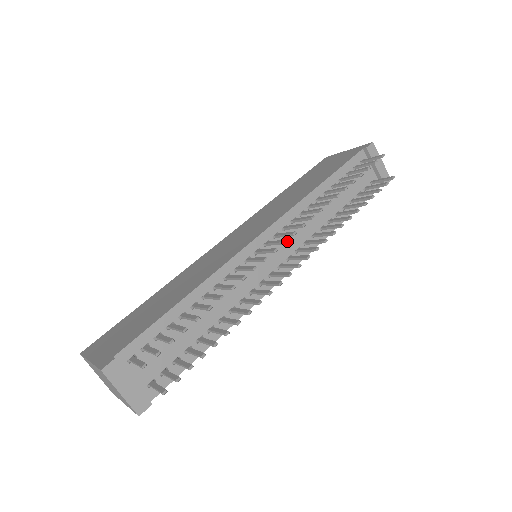
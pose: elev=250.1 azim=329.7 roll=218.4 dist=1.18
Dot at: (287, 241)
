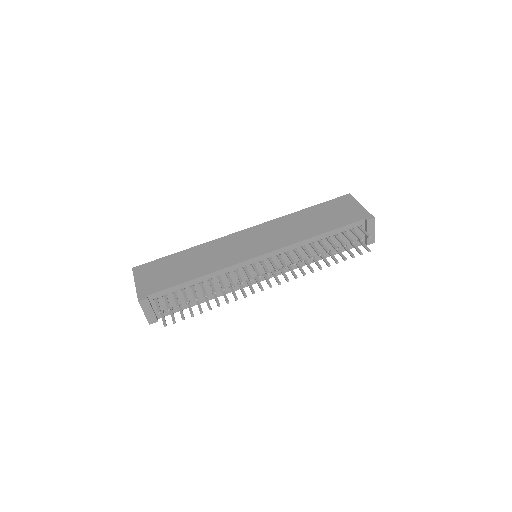
Dot at: (276, 262)
